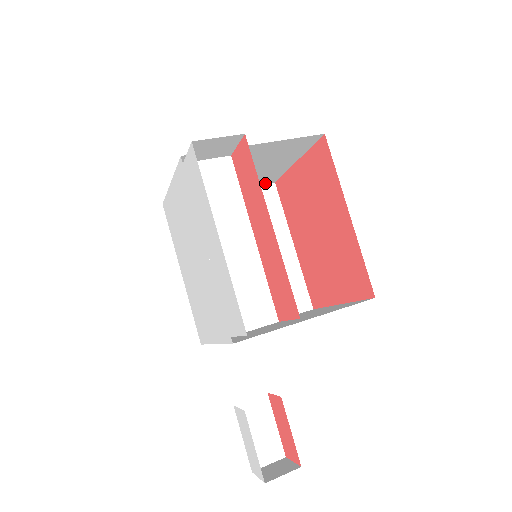
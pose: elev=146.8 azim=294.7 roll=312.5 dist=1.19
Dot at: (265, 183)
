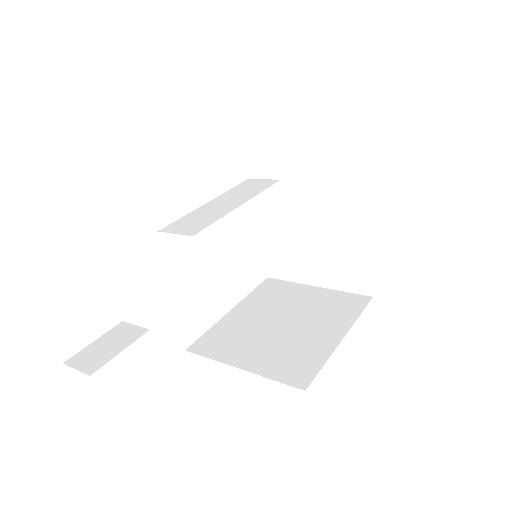
Dot at: (361, 291)
